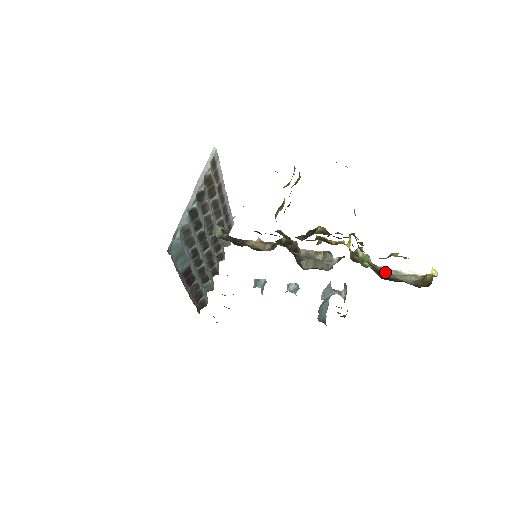
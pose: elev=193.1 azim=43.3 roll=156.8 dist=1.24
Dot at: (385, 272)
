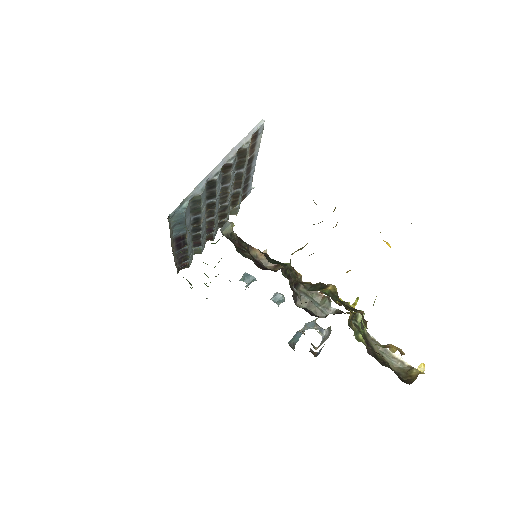
Dot at: (375, 346)
